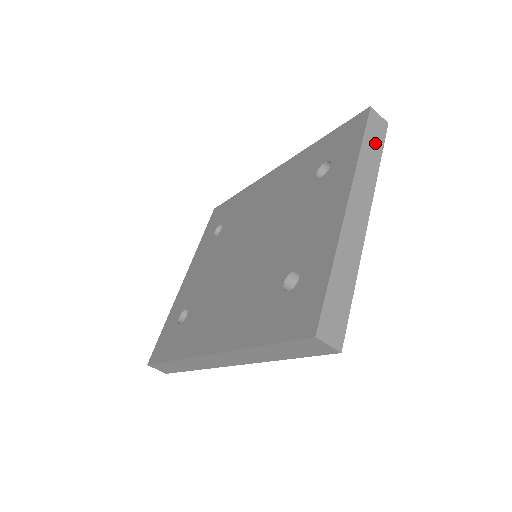
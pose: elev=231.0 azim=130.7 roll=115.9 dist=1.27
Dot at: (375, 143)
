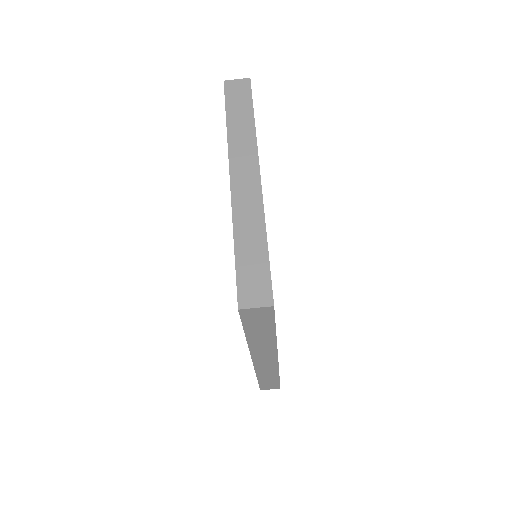
Dot at: (241, 106)
